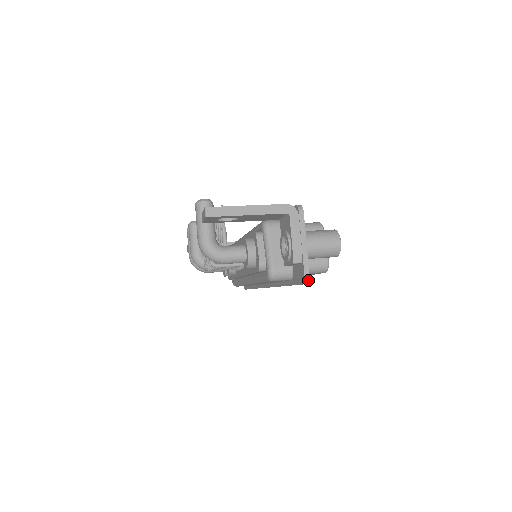
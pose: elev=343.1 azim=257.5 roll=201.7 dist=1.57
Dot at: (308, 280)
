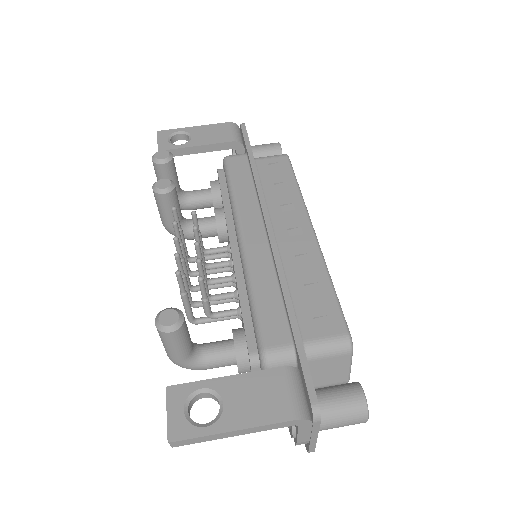
Dot at: occluded
